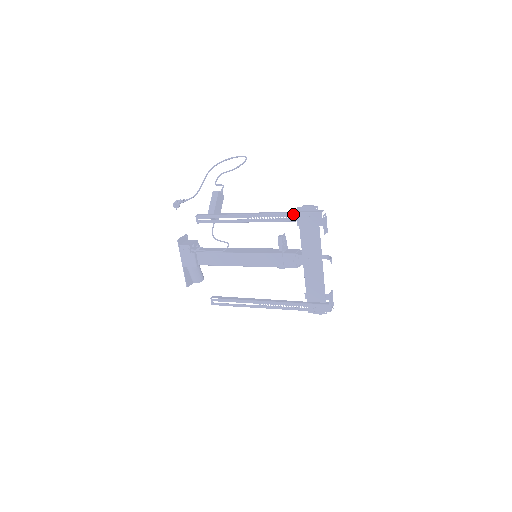
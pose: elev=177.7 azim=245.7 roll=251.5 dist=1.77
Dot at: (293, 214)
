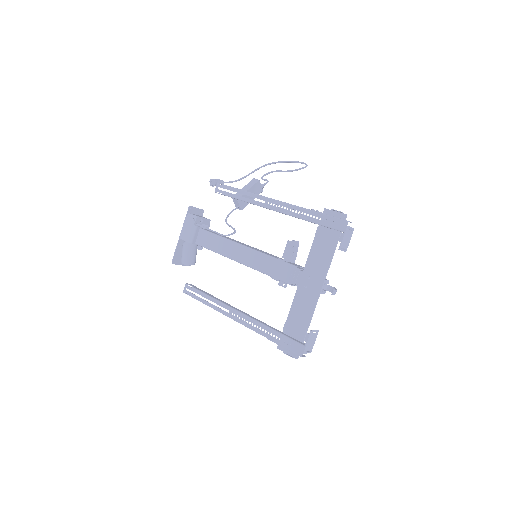
Dot at: (315, 213)
